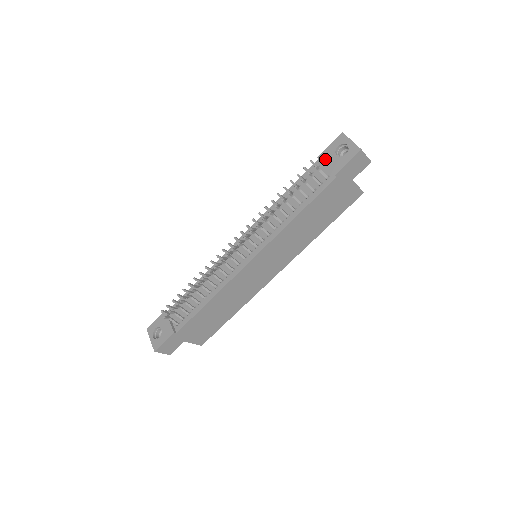
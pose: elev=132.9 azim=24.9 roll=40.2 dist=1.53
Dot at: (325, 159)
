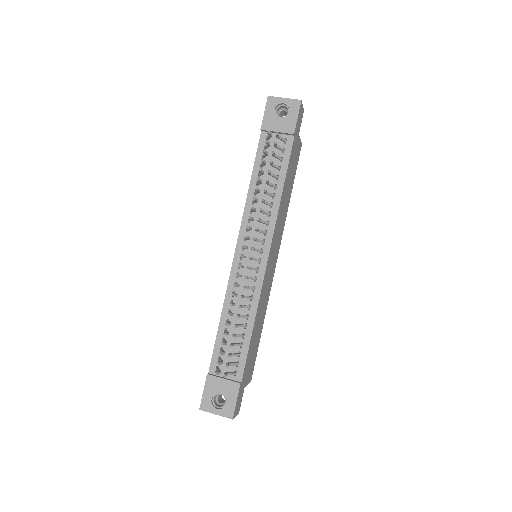
Dot at: (271, 127)
